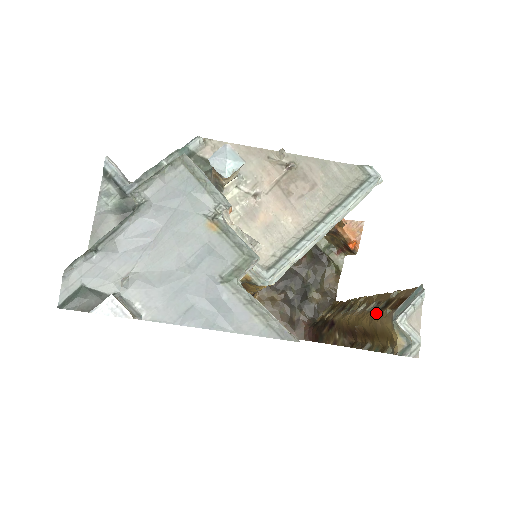
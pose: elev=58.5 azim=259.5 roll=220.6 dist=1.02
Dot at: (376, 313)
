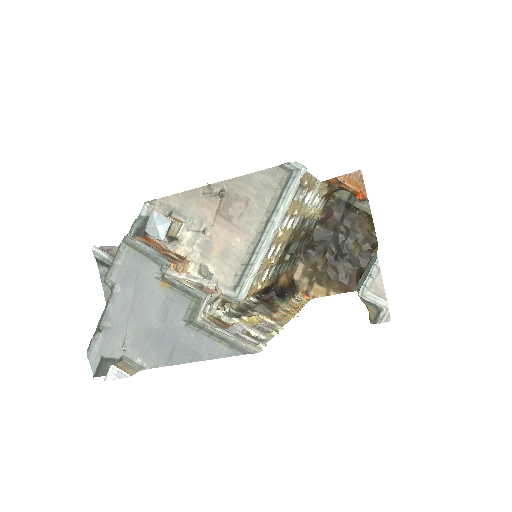
Dot at: occluded
